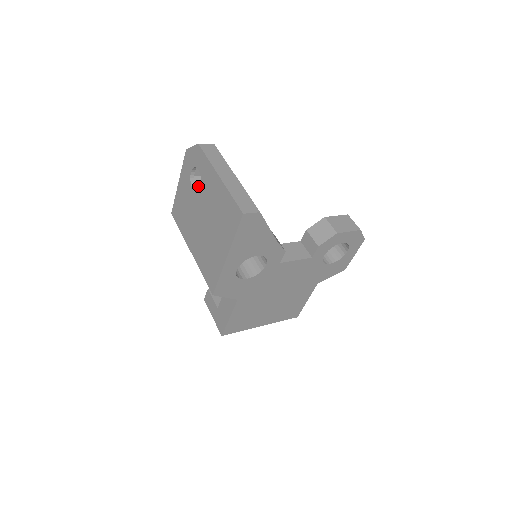
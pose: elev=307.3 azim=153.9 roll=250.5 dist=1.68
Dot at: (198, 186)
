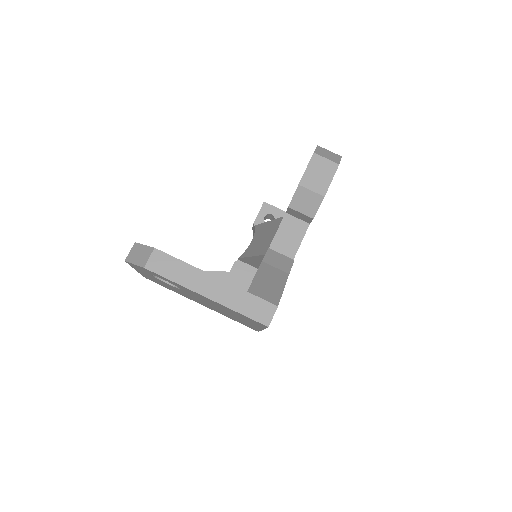
Dot at: occluded
